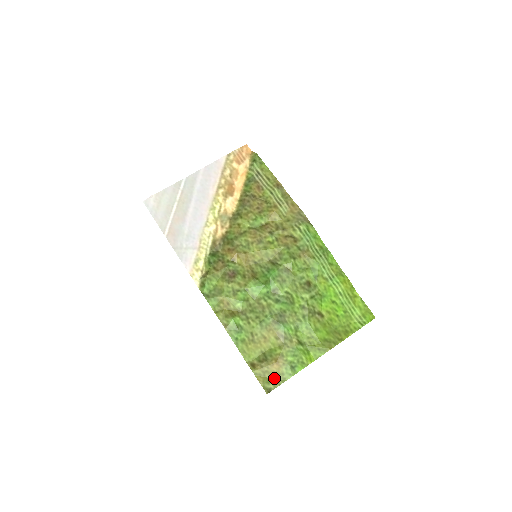
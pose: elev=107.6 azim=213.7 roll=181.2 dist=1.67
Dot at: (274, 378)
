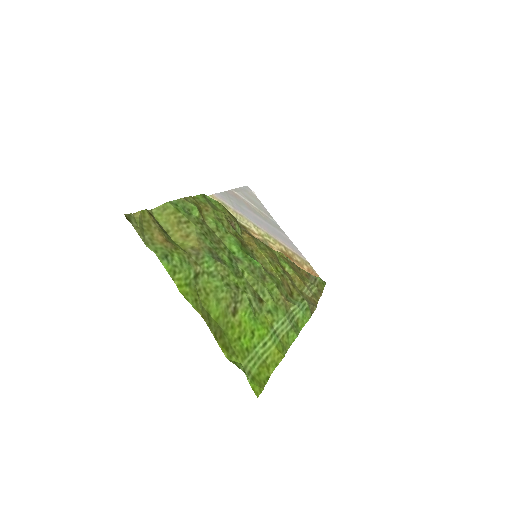
Dot at: (145, 231)
